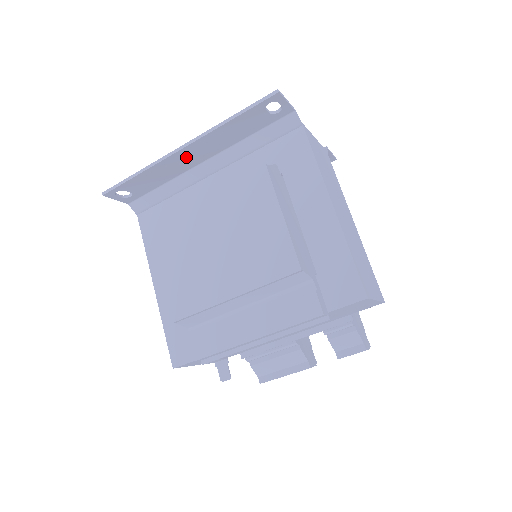
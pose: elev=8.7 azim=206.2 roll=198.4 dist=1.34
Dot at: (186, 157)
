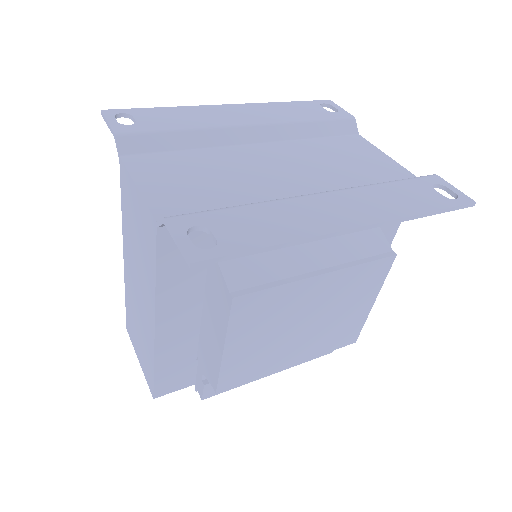
Dot at: (333, 218)
